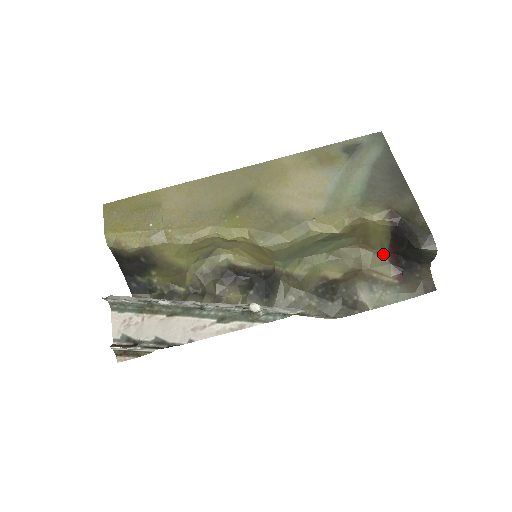
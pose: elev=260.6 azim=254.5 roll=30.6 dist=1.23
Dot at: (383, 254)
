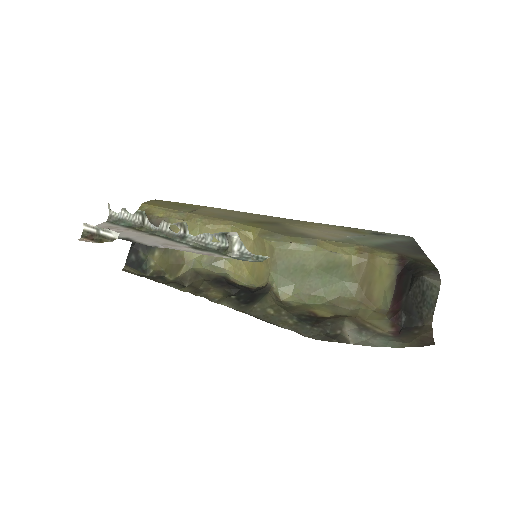
Dot at: (384, 312)
